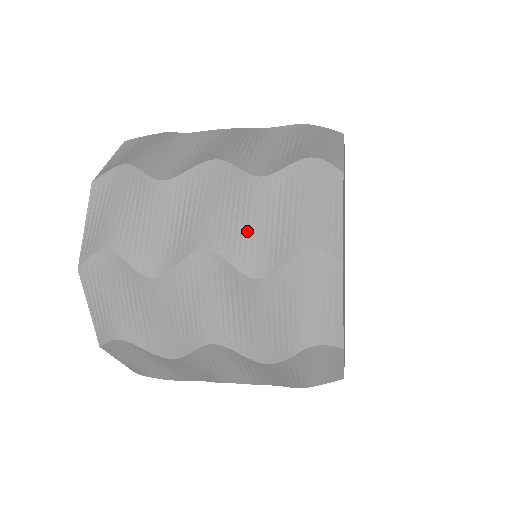
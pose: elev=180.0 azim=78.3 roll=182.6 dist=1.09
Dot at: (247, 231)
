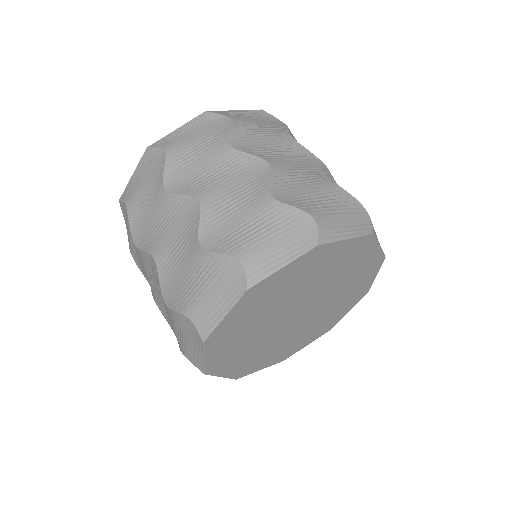
Dot at: occluded
